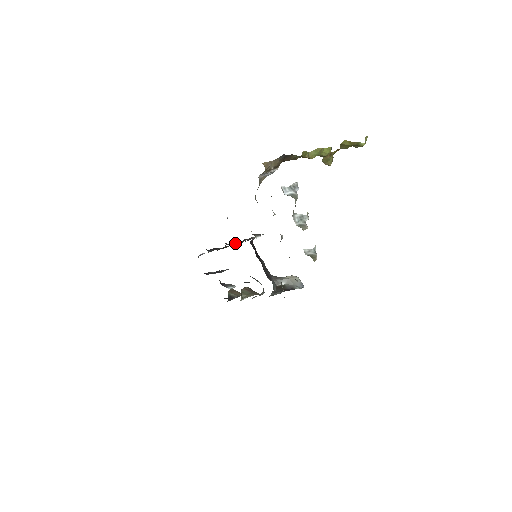
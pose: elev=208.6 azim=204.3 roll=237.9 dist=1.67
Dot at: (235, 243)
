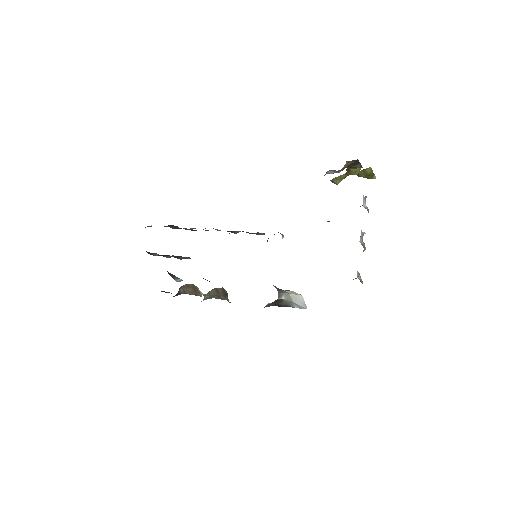
Dot at: (220, 230)
